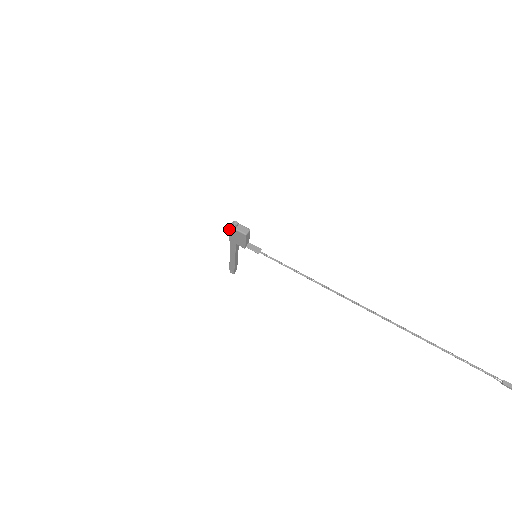
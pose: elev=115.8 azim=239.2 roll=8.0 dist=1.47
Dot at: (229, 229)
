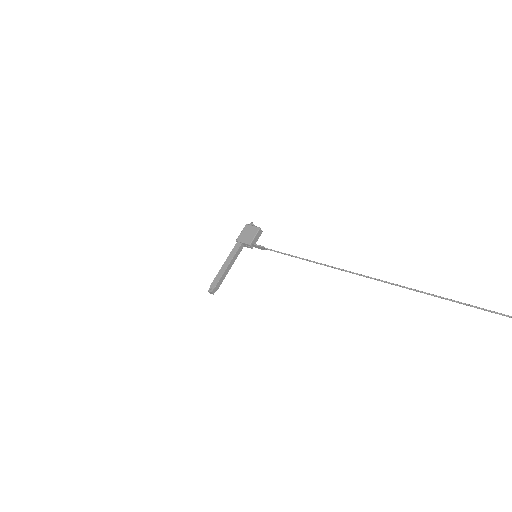
Dot at: (244, 227)
